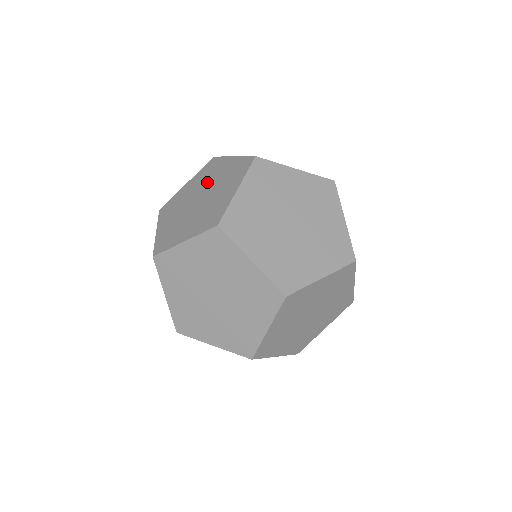
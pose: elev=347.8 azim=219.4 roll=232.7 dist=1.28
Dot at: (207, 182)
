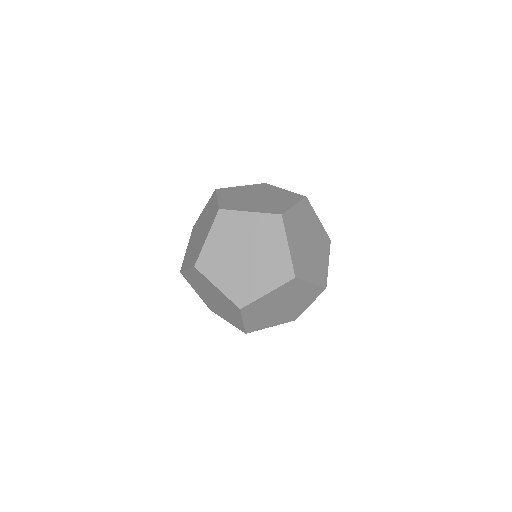
Dot at: (264, 192)
